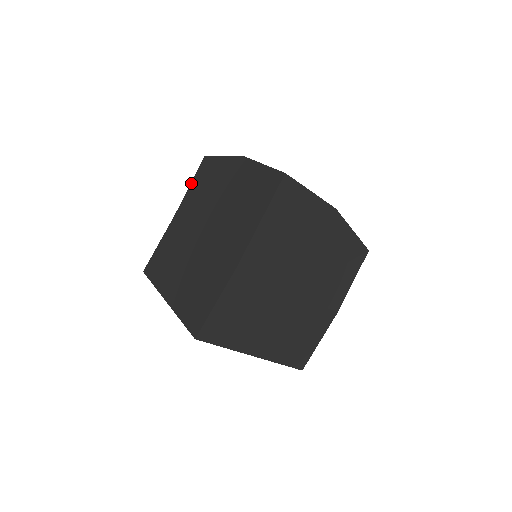
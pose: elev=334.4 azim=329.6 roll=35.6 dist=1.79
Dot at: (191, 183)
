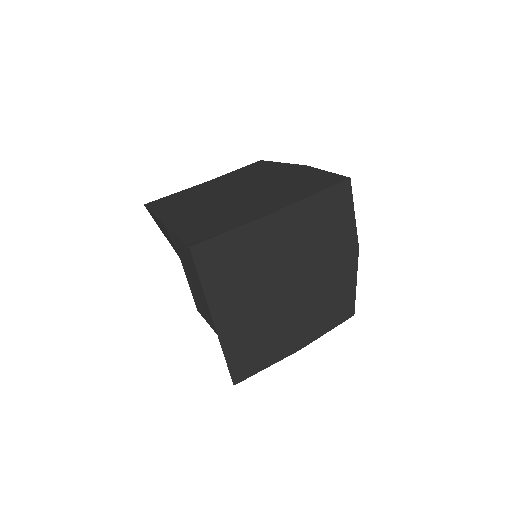
Dot at: (237, 169)
